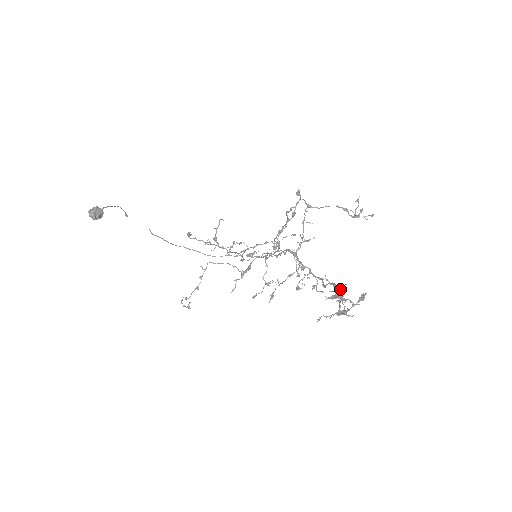
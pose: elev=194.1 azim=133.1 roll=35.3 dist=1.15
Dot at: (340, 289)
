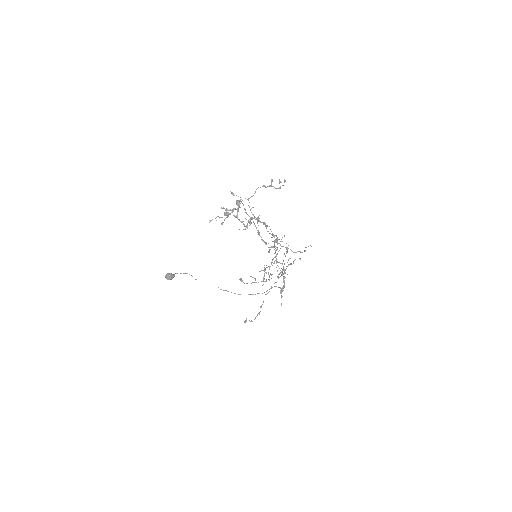
Dot at: (252, 217)
